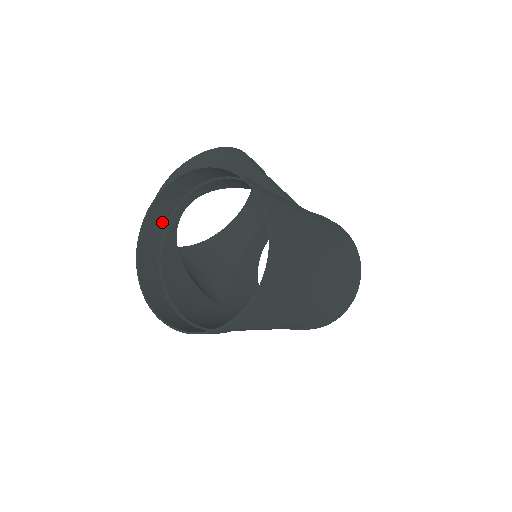
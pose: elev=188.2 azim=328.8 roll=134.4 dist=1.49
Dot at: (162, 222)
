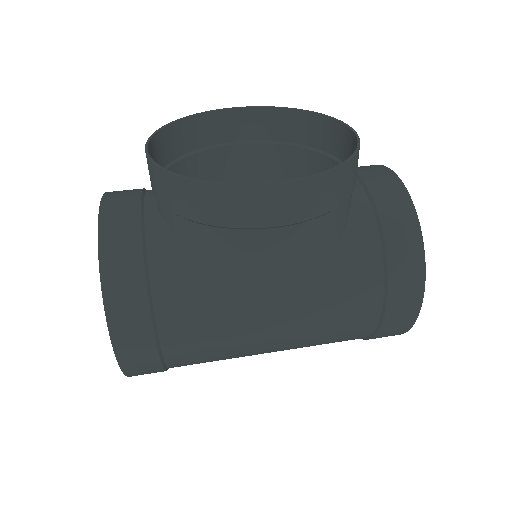
Dot at: occluded
